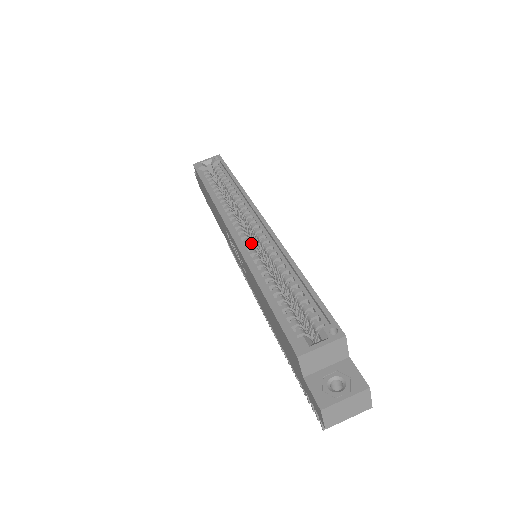
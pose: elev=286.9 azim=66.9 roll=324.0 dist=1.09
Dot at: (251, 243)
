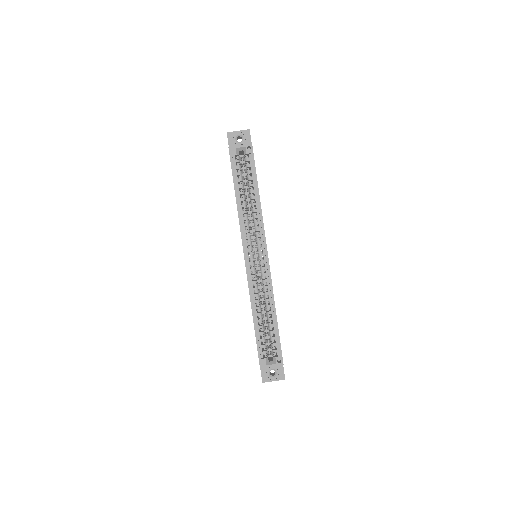
Dot at: occluded
